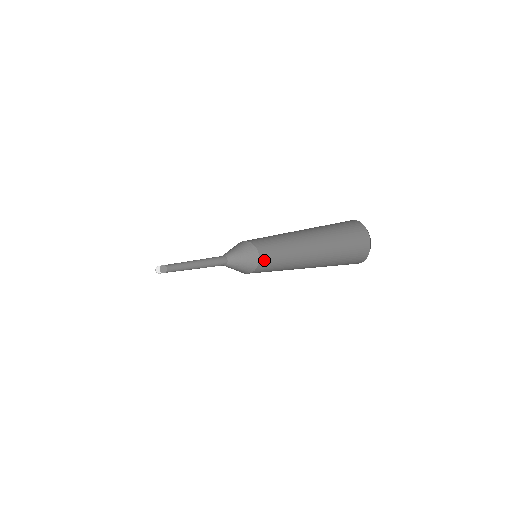
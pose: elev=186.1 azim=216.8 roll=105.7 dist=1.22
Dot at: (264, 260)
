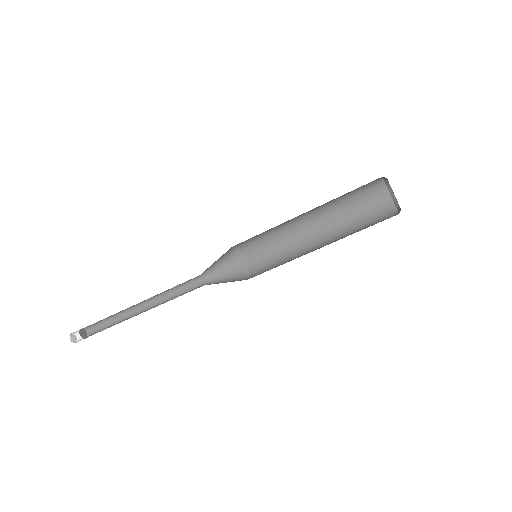
Dot at: (256, 261)
